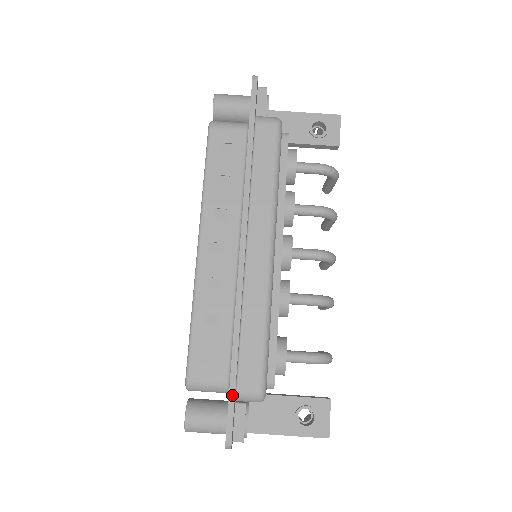
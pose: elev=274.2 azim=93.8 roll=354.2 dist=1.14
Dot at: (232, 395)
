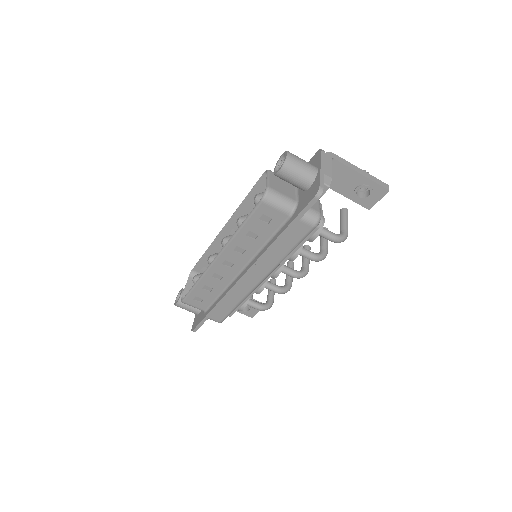
Dot at: (203, 321)
